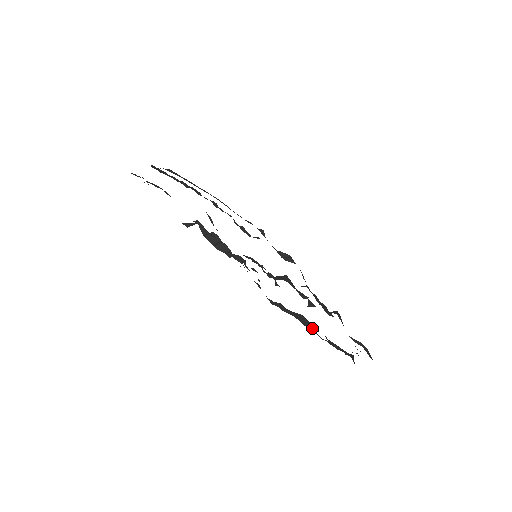
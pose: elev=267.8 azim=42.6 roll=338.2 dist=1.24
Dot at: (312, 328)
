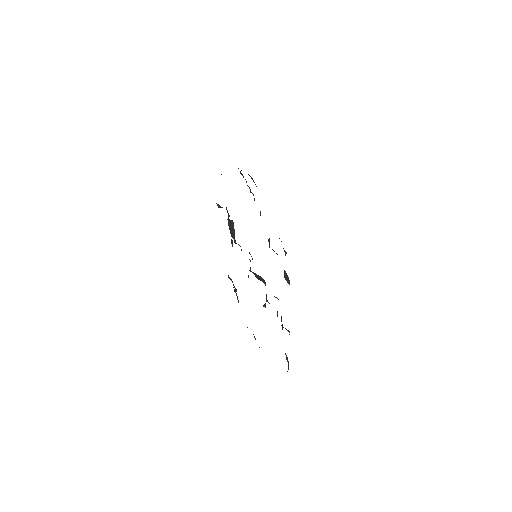
Dot at: occluded
